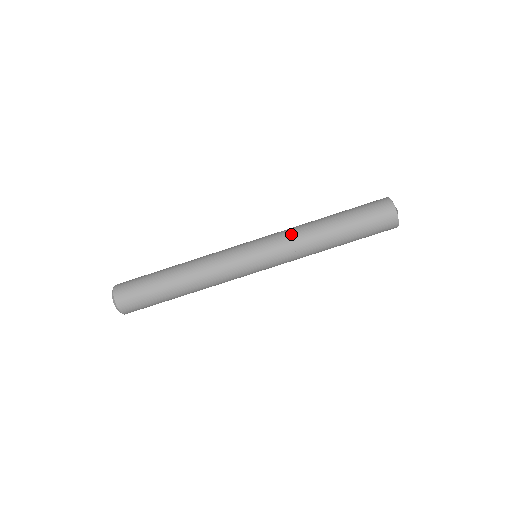
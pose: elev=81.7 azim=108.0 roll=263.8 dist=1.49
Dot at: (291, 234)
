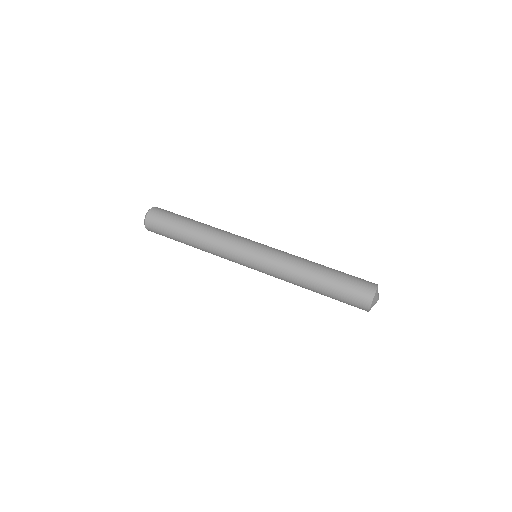
Dot at: (287, 259)
